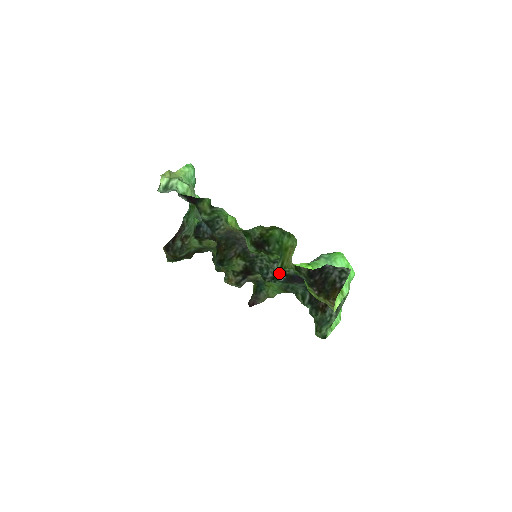
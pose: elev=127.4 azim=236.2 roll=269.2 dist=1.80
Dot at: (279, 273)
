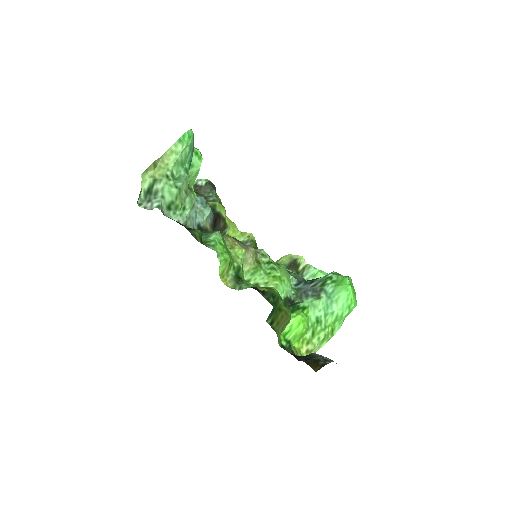
Dot at: occluded
